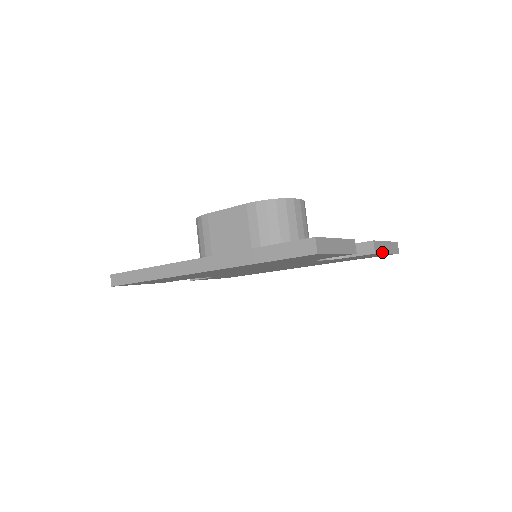
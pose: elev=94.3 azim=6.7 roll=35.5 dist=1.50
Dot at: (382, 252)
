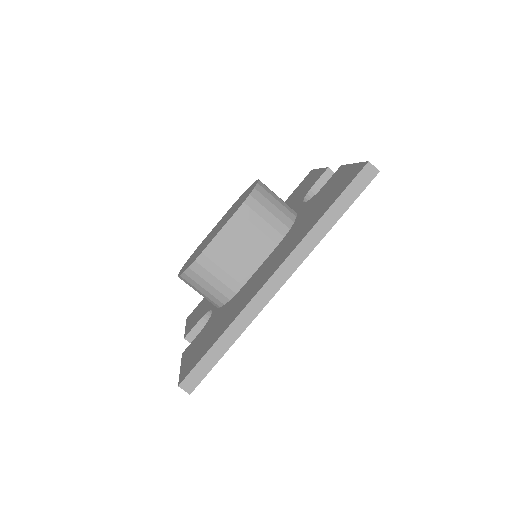
Dot at: occluded
